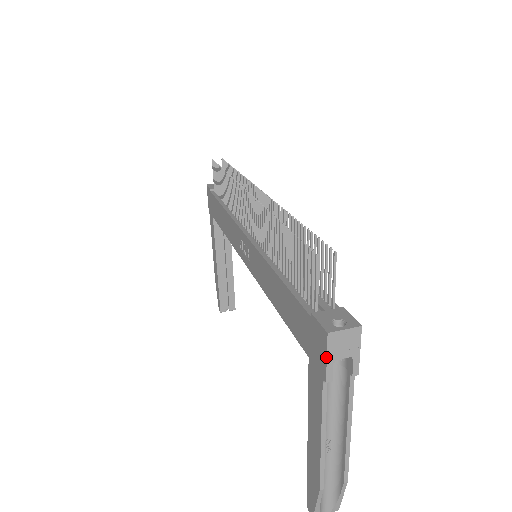
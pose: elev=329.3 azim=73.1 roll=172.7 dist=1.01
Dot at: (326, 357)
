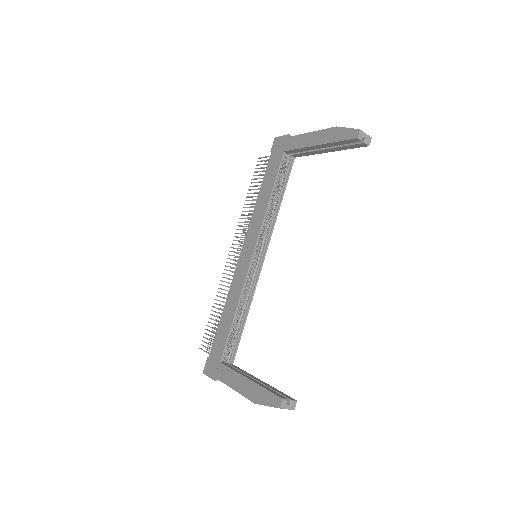
Dot at: (281, 136)
